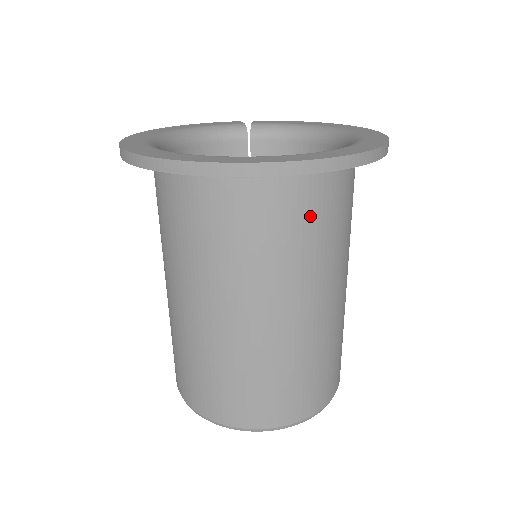
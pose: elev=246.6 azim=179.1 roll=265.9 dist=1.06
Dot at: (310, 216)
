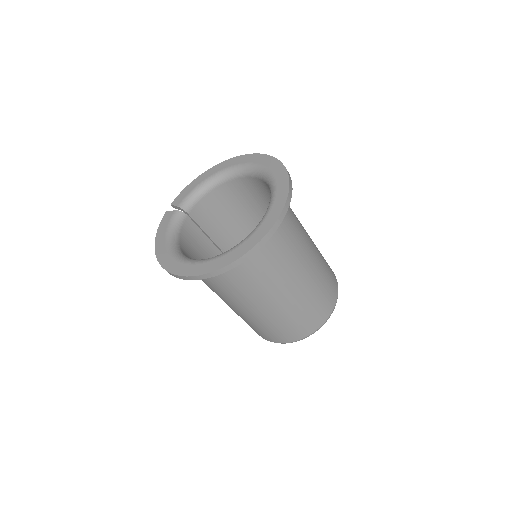
Dot at: (288, 214)
